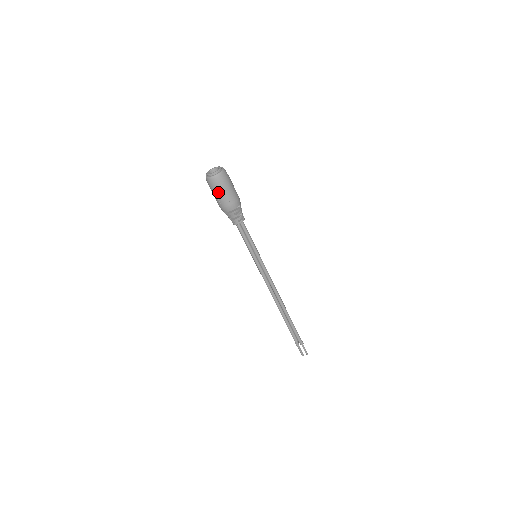
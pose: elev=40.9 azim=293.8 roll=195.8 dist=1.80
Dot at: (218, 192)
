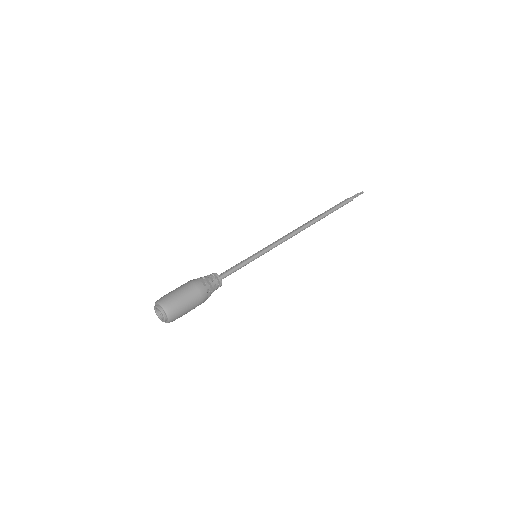
Dot at: occluded
